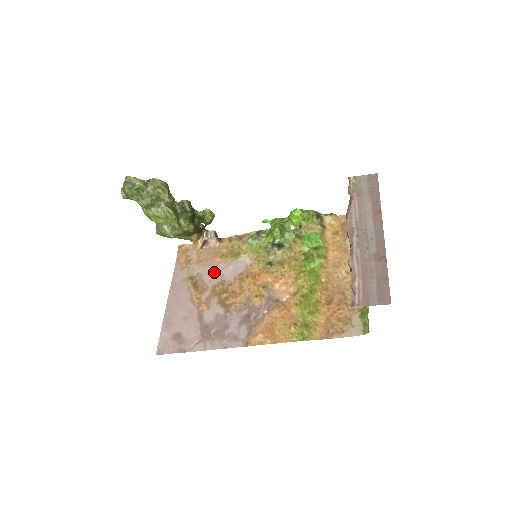
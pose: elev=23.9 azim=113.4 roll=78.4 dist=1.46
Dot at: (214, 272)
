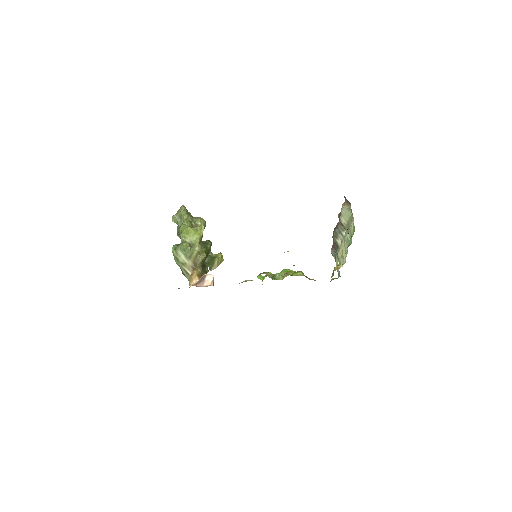
Dot at: occluded
